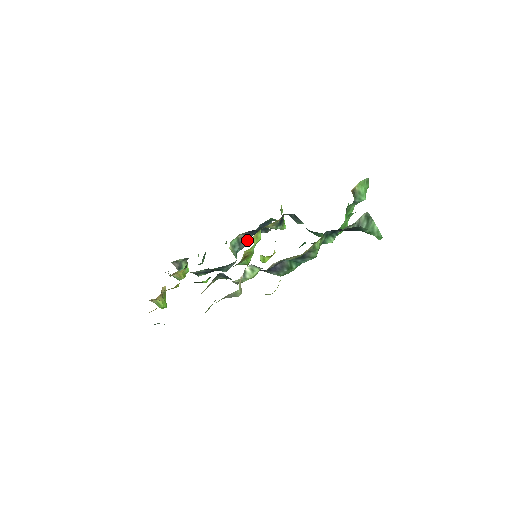
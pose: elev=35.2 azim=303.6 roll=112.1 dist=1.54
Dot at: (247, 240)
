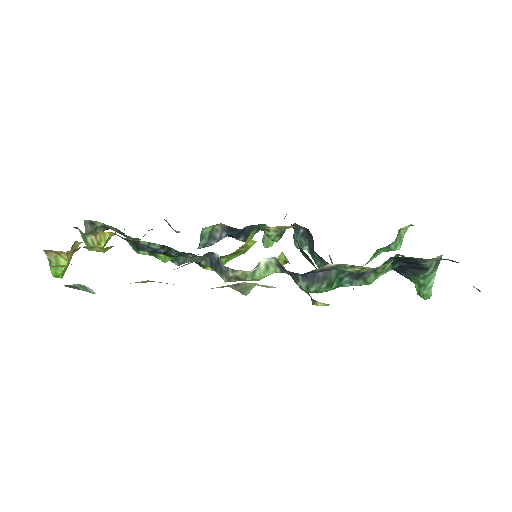
Dot at: (220, 238)
